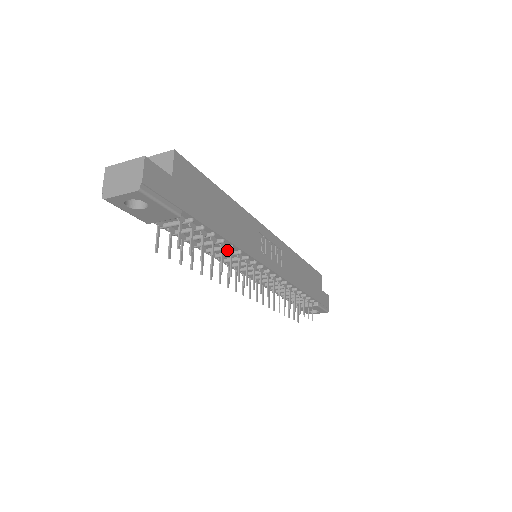
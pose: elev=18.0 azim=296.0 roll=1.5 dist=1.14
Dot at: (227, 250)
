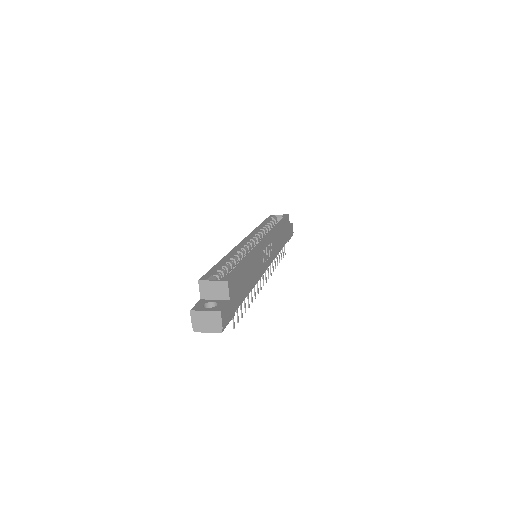
Dot at: occluded
